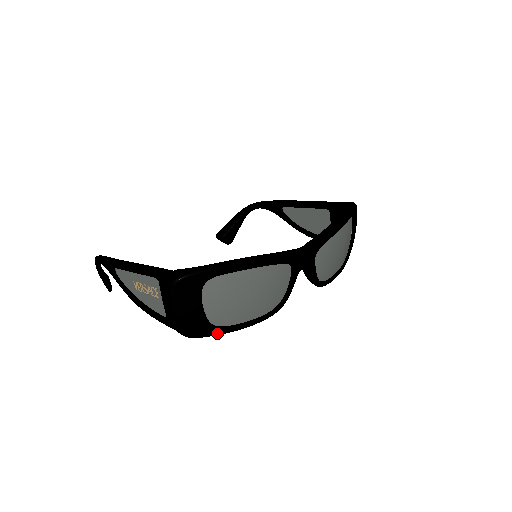
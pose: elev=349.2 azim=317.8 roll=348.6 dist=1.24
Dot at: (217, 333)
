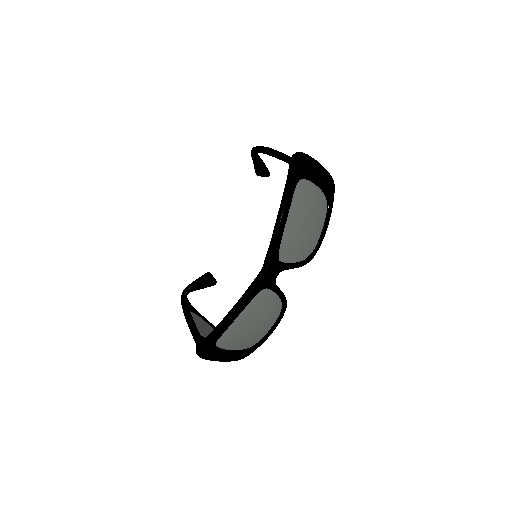
Dot at: (256, 348)
